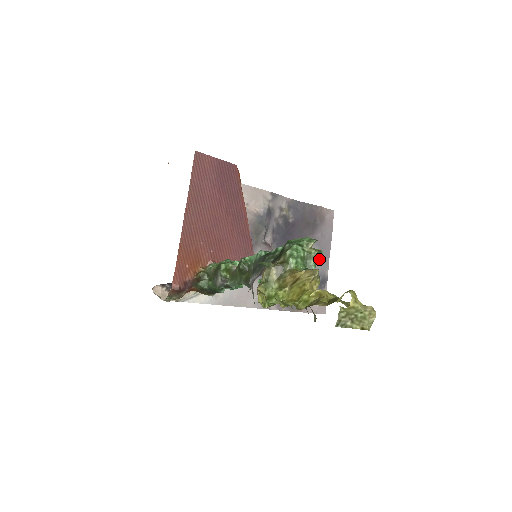
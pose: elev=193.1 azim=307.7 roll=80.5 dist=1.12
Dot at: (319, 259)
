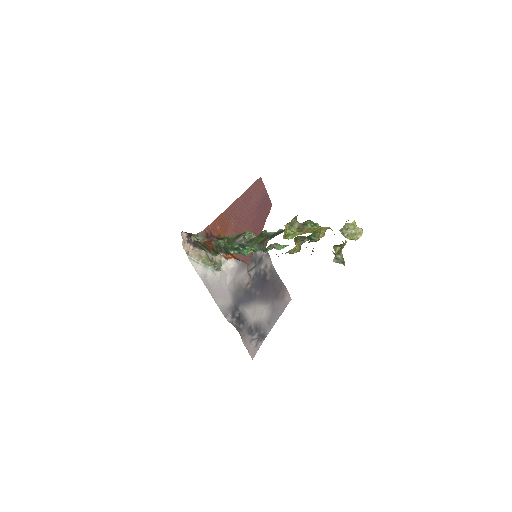
Dot at: (268, 319)
